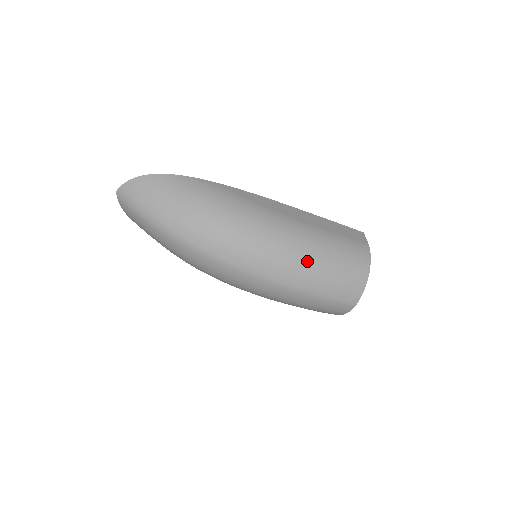
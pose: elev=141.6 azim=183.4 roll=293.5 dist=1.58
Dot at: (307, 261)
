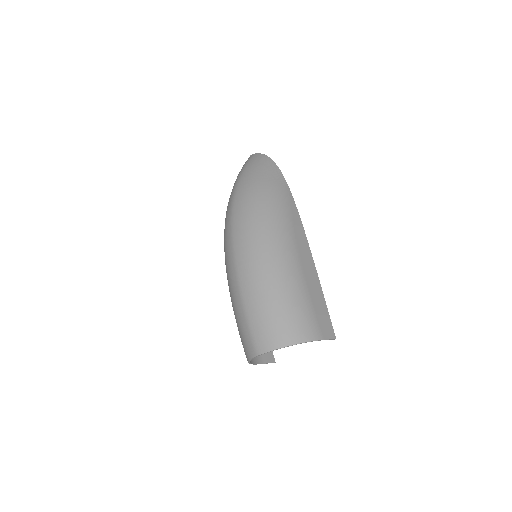
Dot at: (266, 277)
